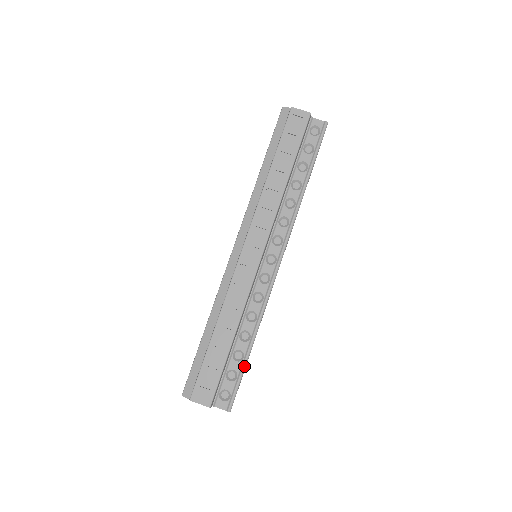
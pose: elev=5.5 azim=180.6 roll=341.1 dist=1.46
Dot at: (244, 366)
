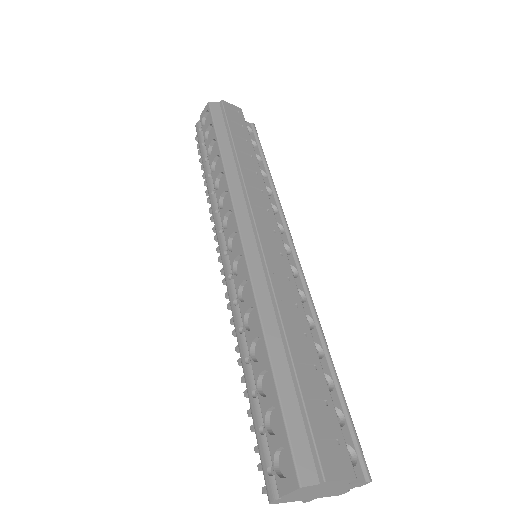
Dot at: (343, 394)
